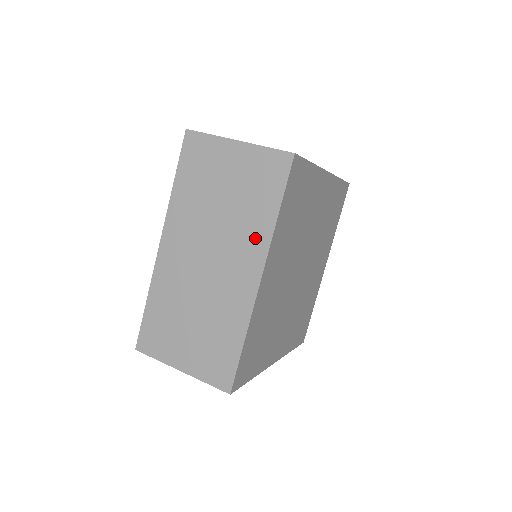
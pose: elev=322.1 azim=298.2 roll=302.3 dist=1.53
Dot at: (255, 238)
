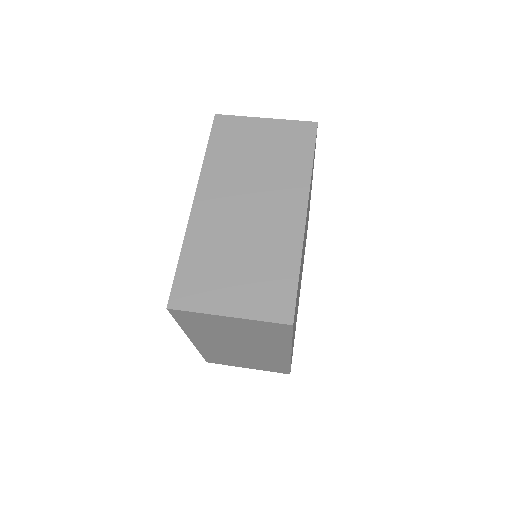
Dot at: (276, 346)
